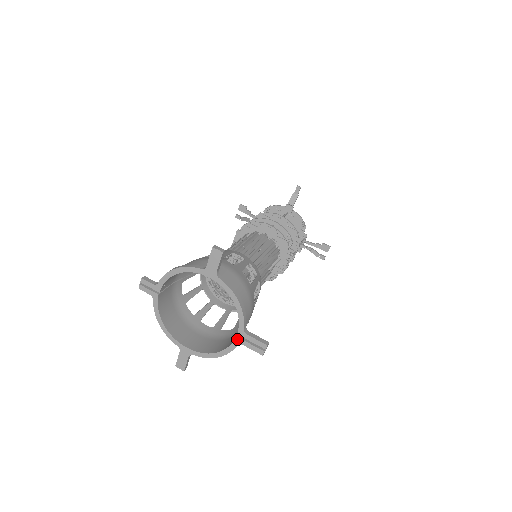
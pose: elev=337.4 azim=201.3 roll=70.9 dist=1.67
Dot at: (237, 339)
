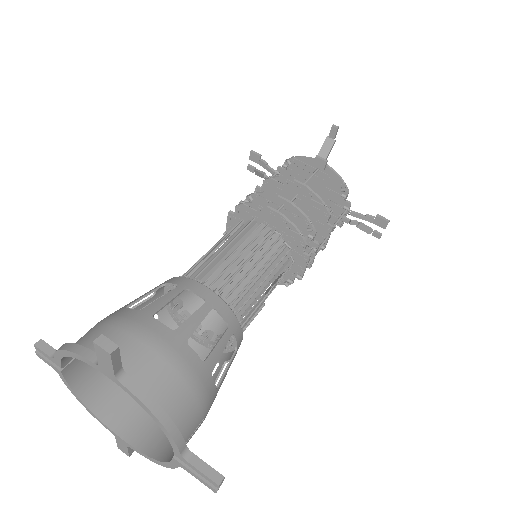
Dot at: (175, 461)
